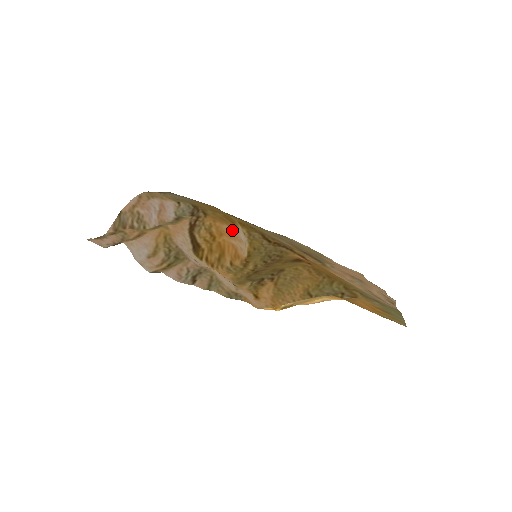
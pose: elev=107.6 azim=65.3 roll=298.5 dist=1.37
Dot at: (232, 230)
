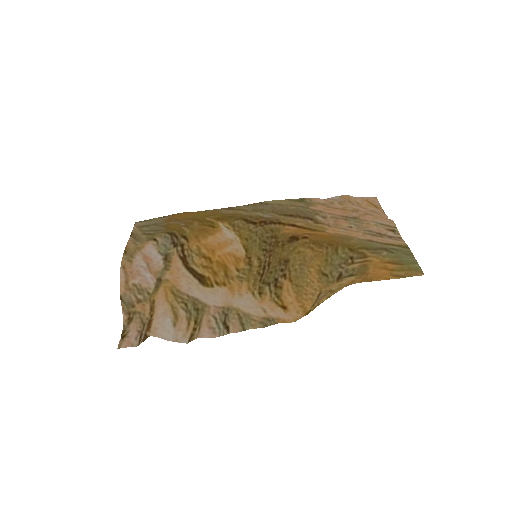
Dot at: (218, 237)
